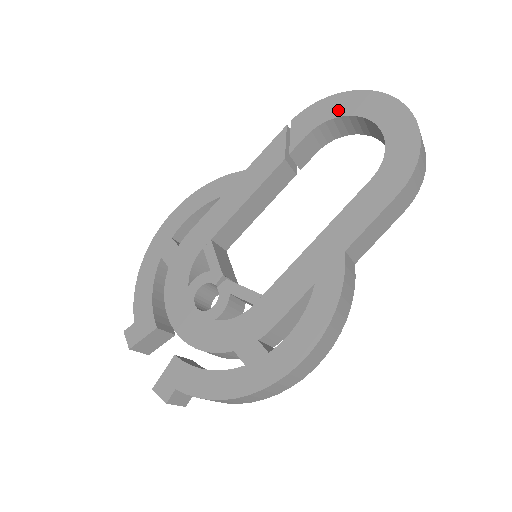
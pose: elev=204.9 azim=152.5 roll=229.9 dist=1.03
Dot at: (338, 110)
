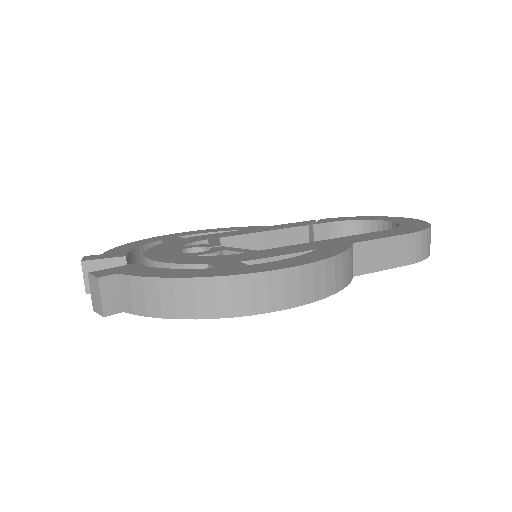
Dot at: (362, 218)
